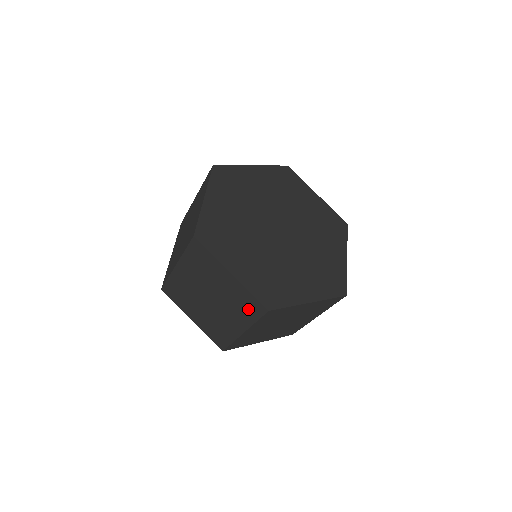
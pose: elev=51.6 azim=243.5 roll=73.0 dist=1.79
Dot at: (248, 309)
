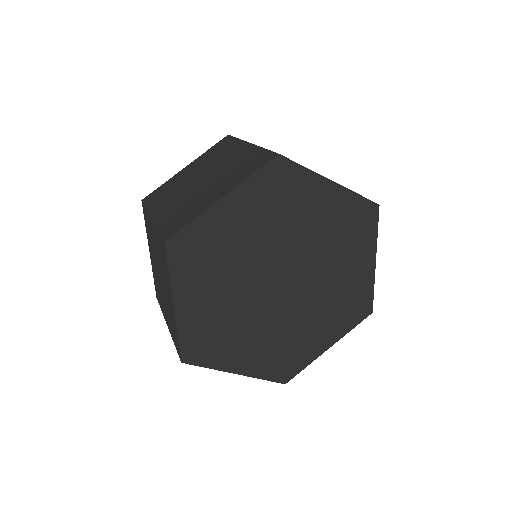
Dot at: (174, 333)
